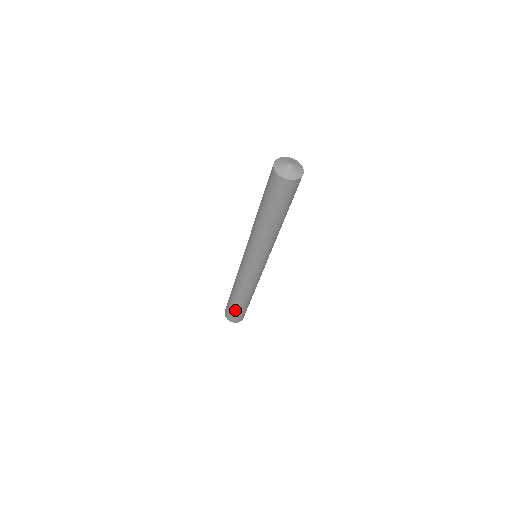
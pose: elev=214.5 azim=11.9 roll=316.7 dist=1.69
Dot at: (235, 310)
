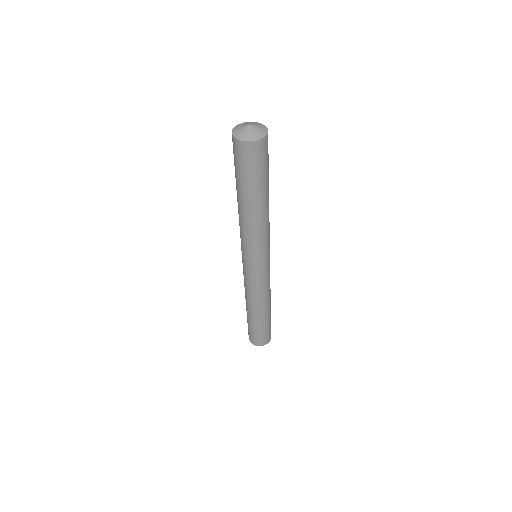
Dot at: (254, 329)
